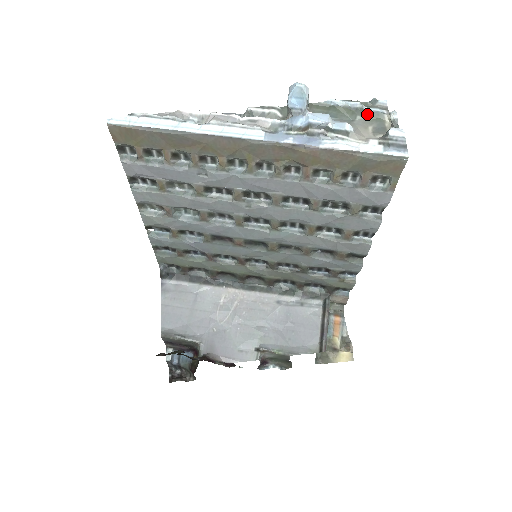
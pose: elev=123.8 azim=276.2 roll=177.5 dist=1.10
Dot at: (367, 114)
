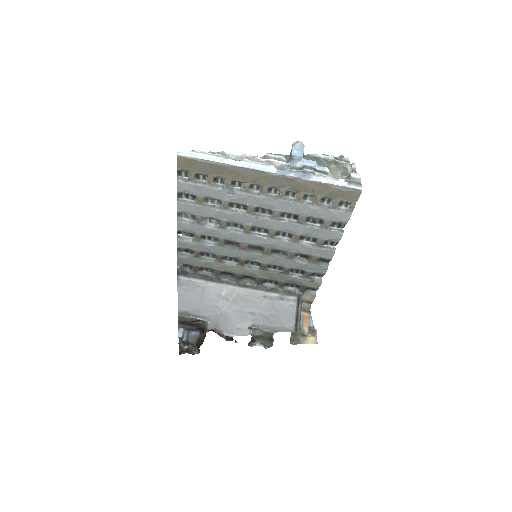
Dot at: (337, 164)
